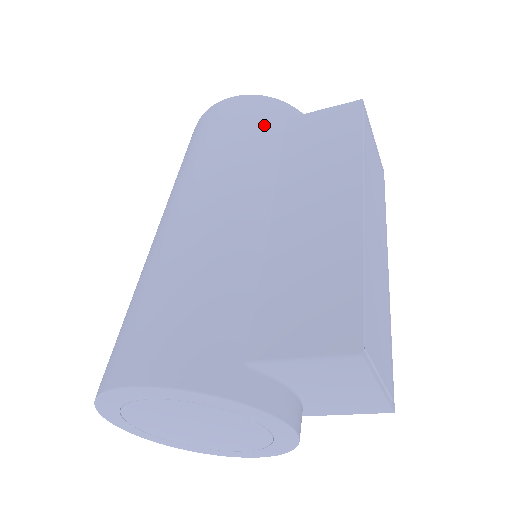
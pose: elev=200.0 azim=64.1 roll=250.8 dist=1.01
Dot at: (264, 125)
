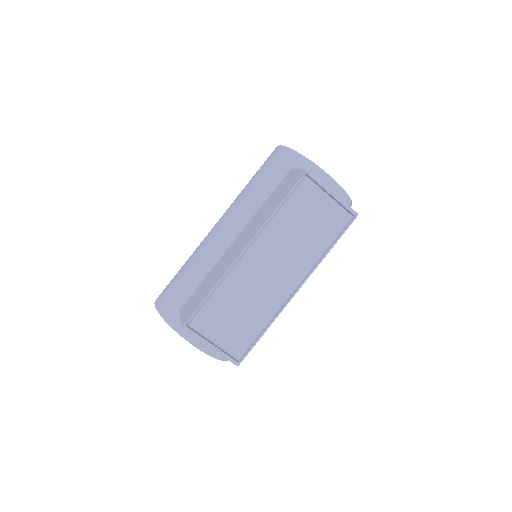
Dot at: (272, 175)
